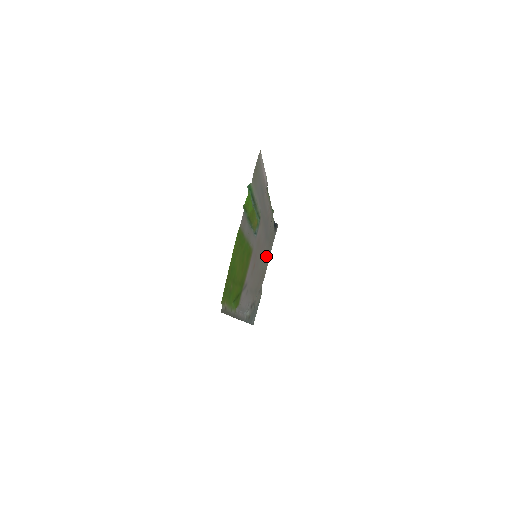
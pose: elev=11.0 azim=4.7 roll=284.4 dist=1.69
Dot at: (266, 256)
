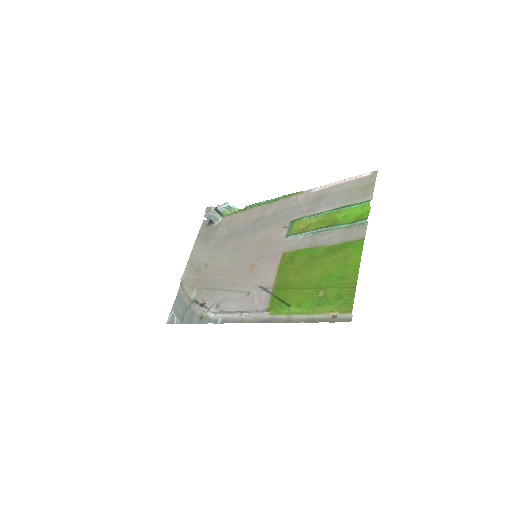
Dot at: (209, 251)
